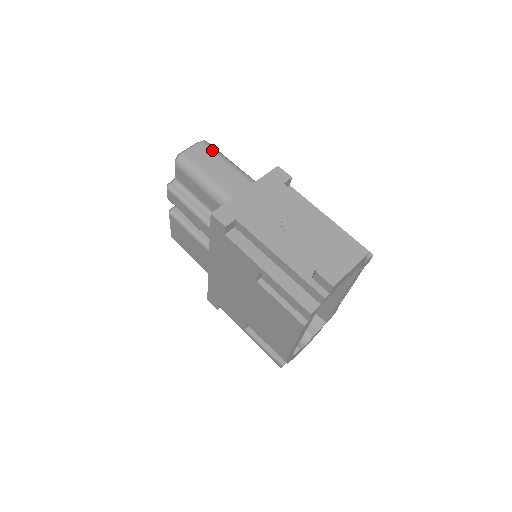
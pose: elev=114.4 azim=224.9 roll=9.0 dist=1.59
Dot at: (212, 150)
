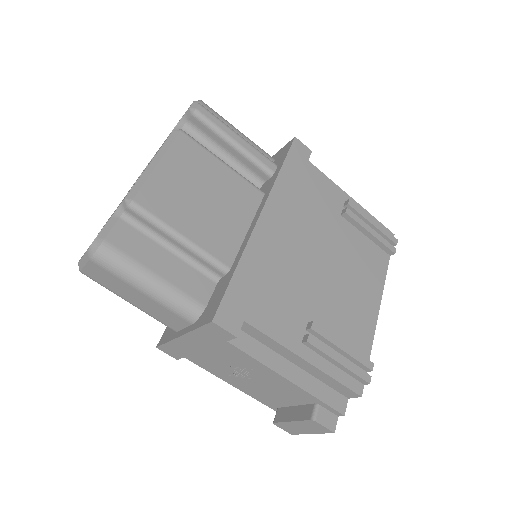
Dot at: (113, 274)
